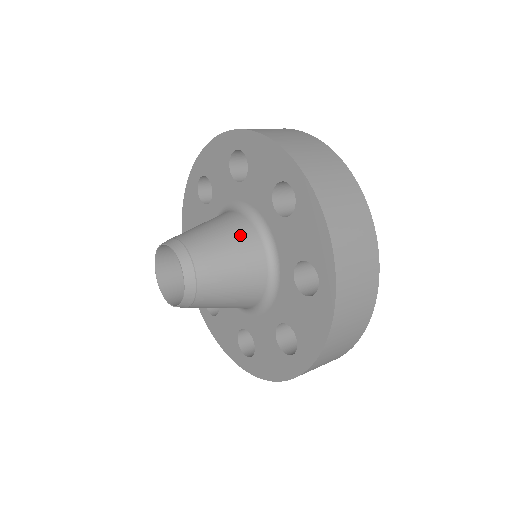
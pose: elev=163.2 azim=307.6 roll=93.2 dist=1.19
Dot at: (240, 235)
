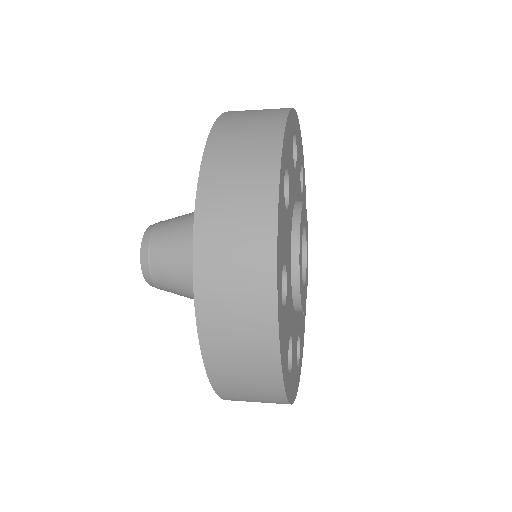
Dot at: occluded
